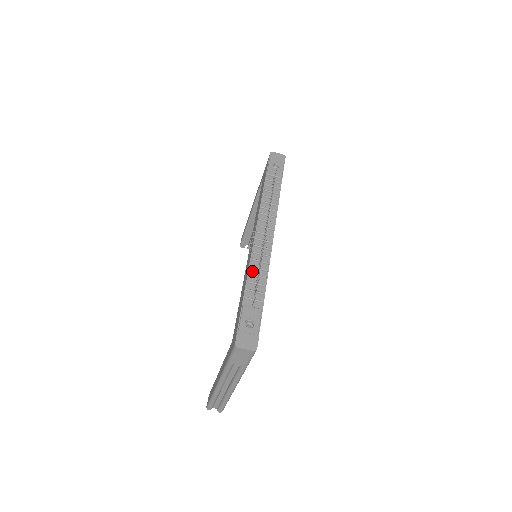
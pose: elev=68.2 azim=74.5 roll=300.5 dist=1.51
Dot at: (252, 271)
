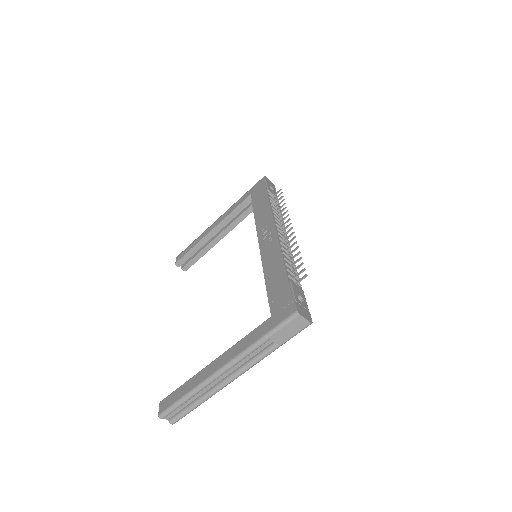
Dot at: (285, 257)
